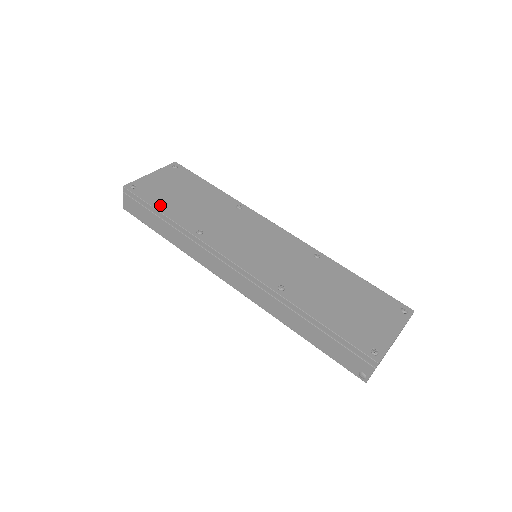
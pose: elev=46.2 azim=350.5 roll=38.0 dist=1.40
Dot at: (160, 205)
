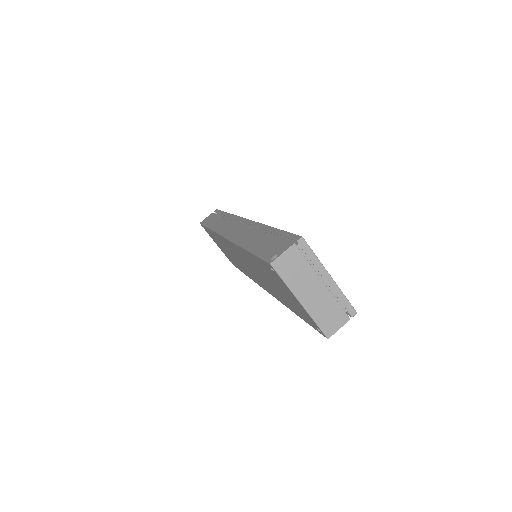
Dot at: occluded
